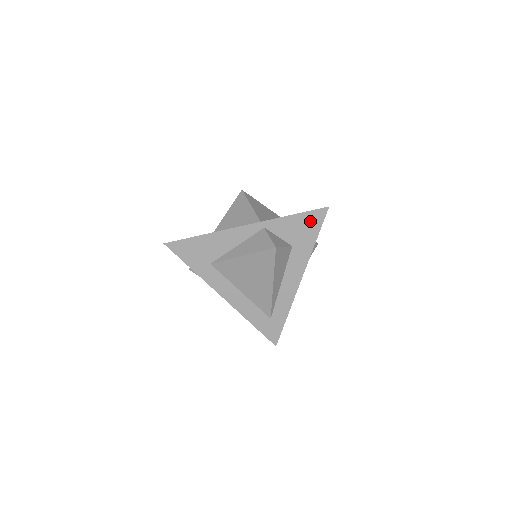
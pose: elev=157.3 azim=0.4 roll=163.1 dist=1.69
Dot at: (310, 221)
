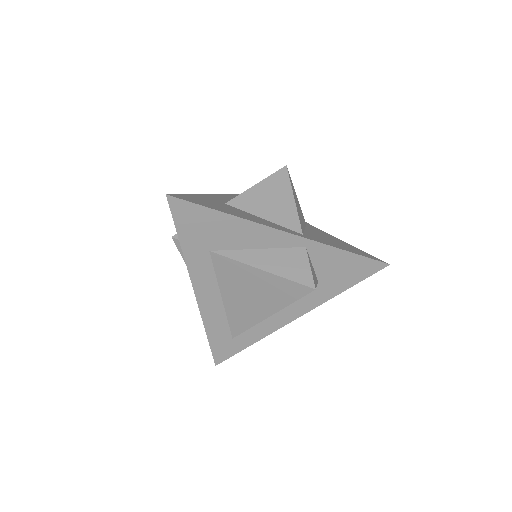
Dot at: (359, 268)
